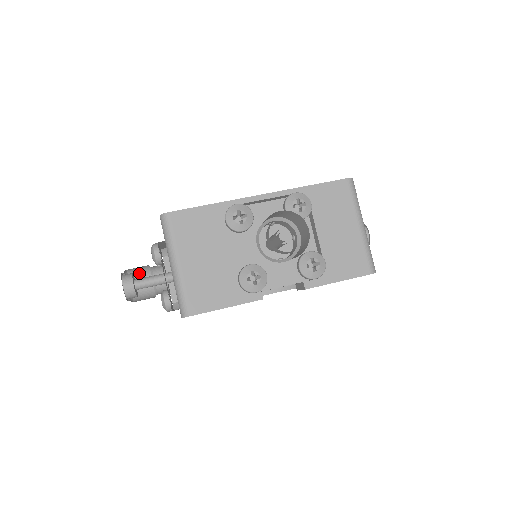
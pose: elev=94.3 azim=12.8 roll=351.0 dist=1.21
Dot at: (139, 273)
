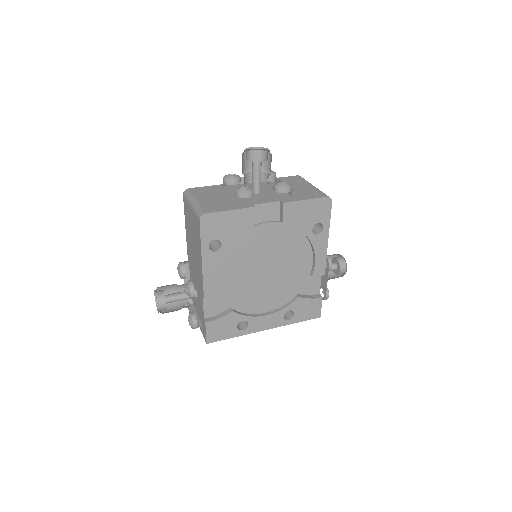
Dot at: occluded
